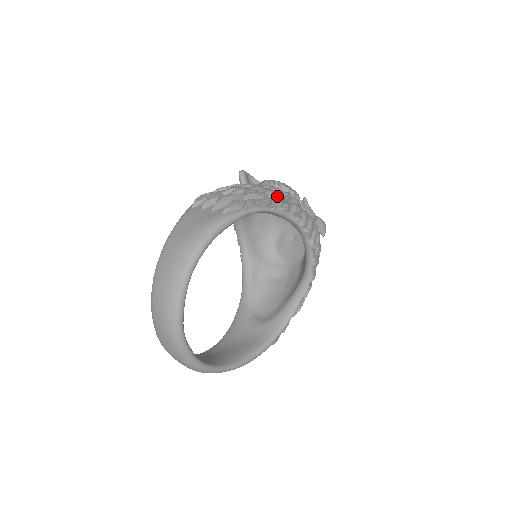
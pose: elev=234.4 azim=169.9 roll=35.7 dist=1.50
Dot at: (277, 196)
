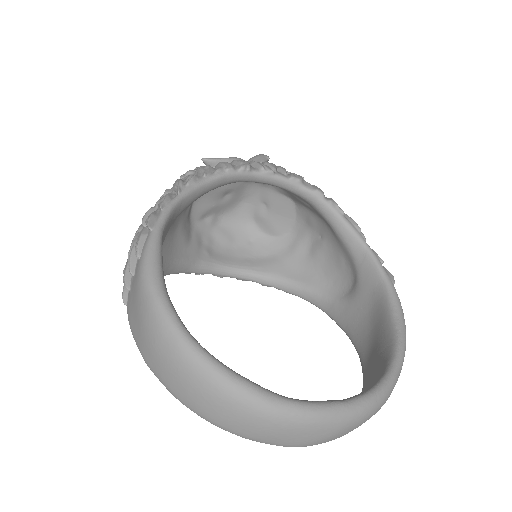
Dot at: occluded
